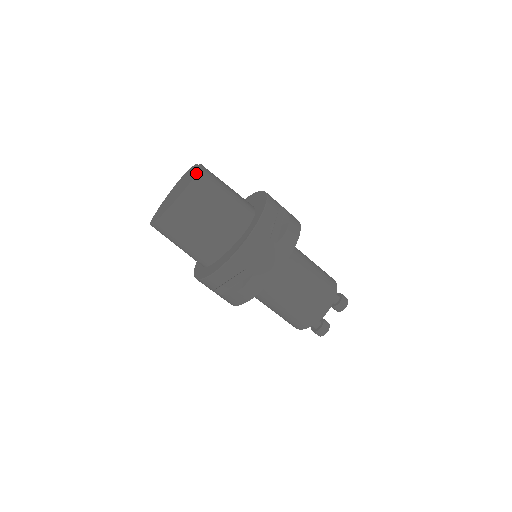
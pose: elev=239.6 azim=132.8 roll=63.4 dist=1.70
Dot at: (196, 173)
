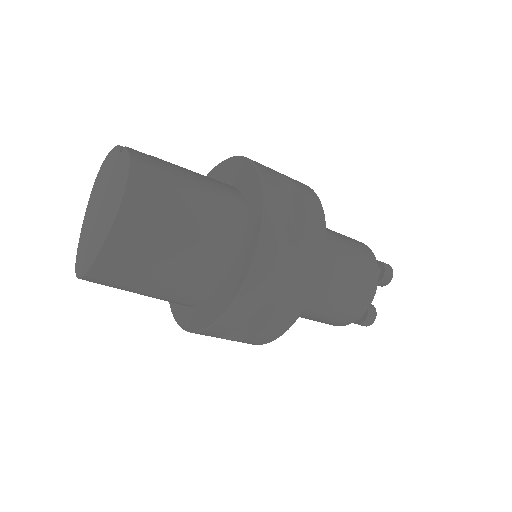
Dot at: (127, 174)
